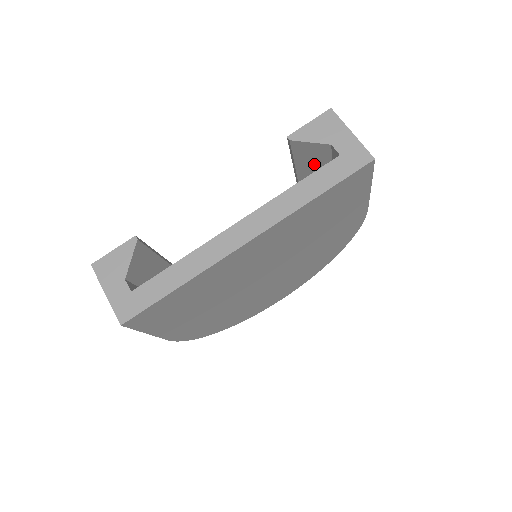
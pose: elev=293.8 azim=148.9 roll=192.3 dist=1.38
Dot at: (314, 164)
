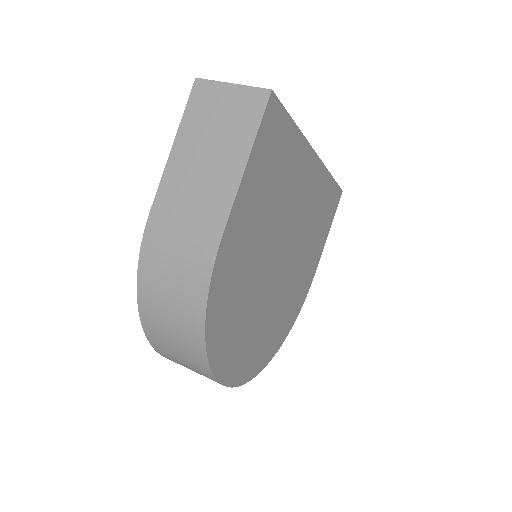
Dot at: occluded
